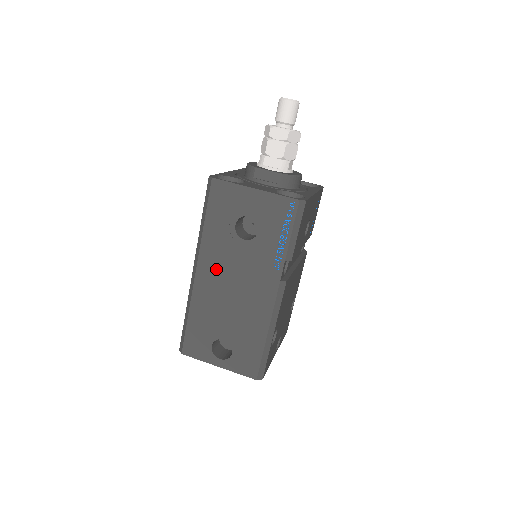
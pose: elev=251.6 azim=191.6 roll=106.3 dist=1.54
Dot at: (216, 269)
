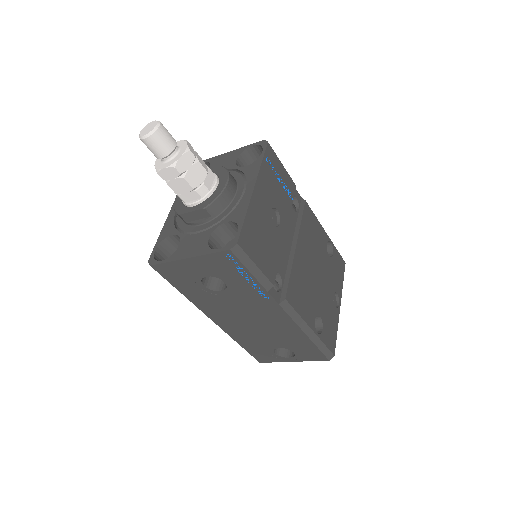
Dot at: (224, 315)
